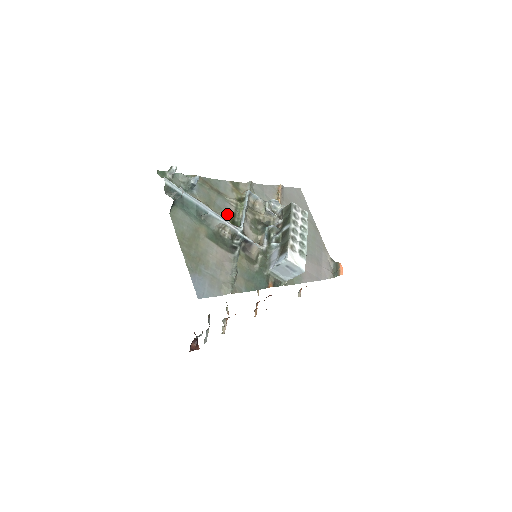
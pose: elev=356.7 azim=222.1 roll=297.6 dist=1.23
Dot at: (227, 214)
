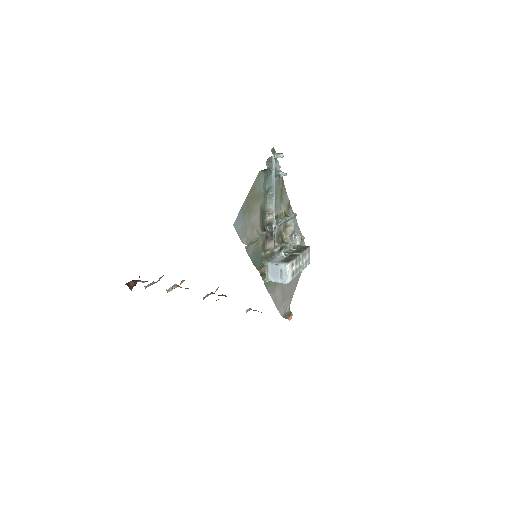
Dot at: (275, 211)
